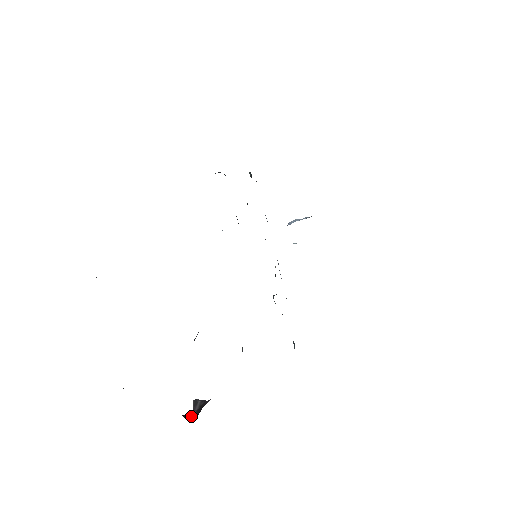
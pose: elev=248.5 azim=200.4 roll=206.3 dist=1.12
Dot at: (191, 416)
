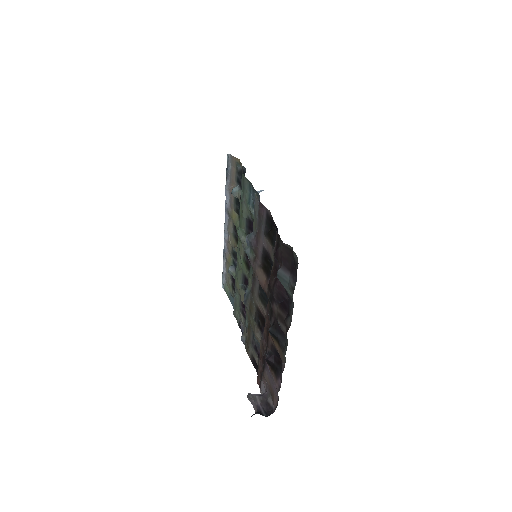
Dot at: (263, 412)
